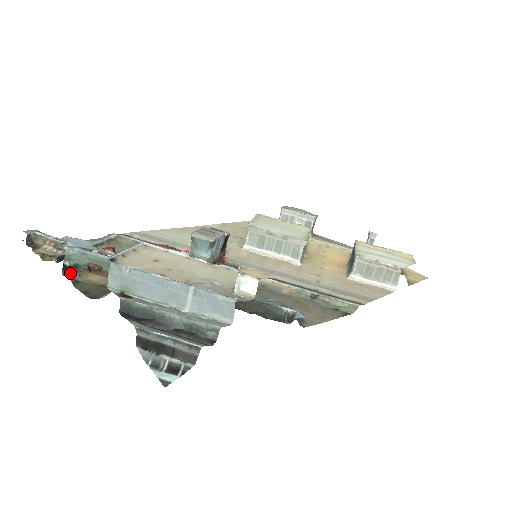
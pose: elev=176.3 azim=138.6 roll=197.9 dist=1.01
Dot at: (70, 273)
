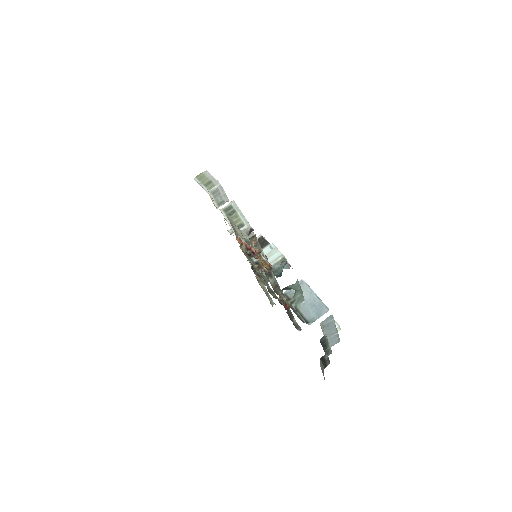
Dot at: (282, 290)
